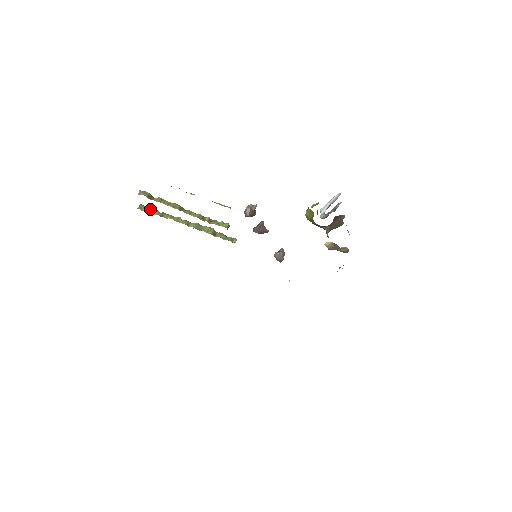
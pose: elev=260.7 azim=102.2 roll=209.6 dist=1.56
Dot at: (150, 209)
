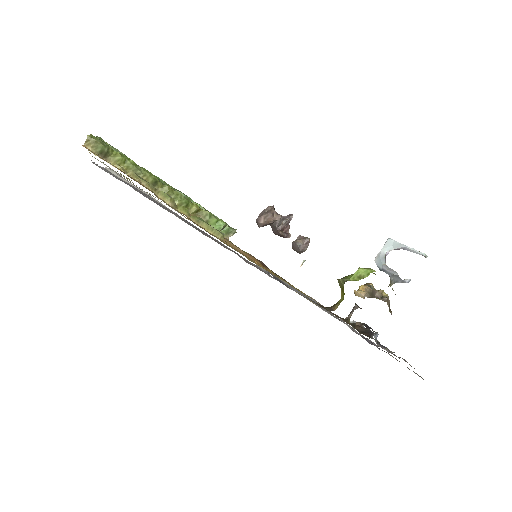
Dot at: occluded
